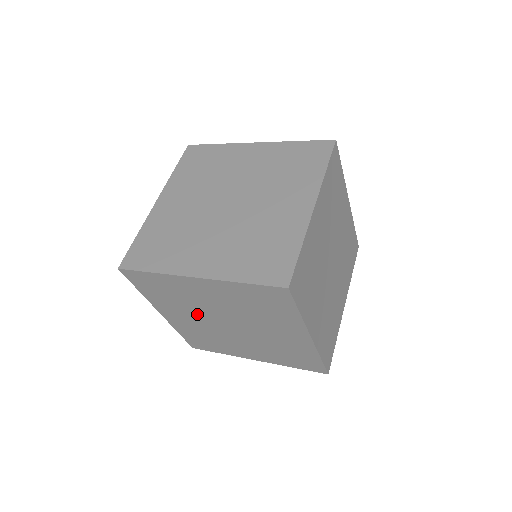
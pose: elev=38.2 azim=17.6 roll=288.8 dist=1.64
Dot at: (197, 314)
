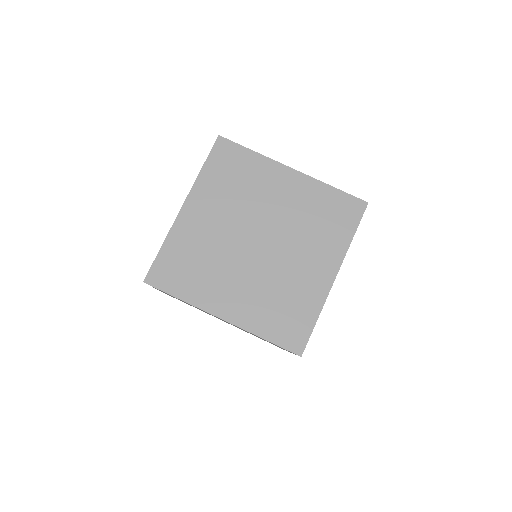
Dot at: (233, 265)
